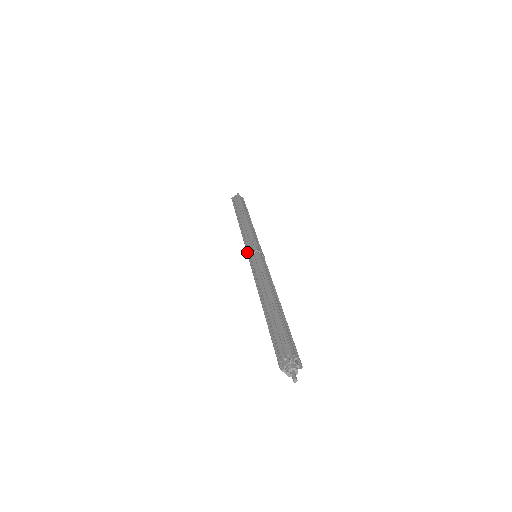
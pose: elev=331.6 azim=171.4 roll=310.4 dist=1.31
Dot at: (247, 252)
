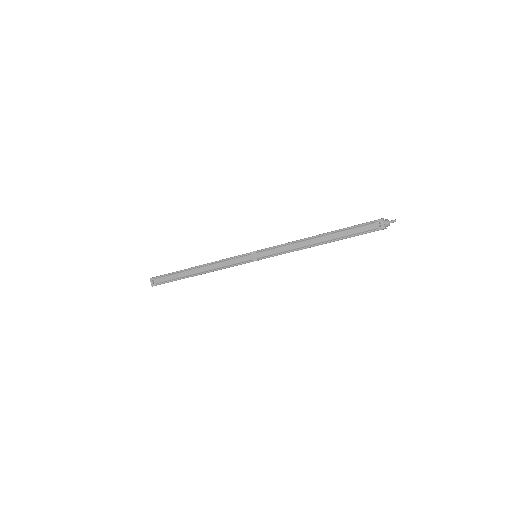
Dot at: occluded
